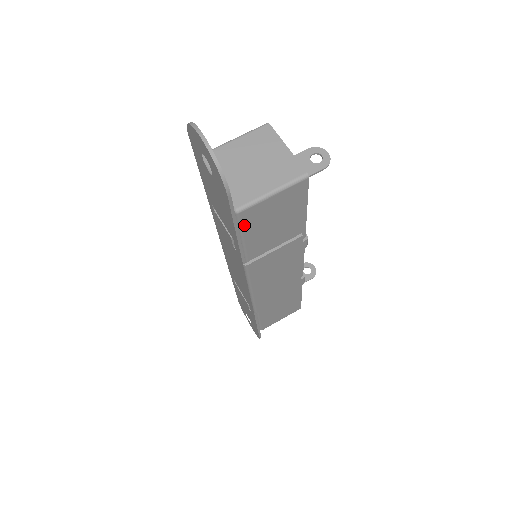
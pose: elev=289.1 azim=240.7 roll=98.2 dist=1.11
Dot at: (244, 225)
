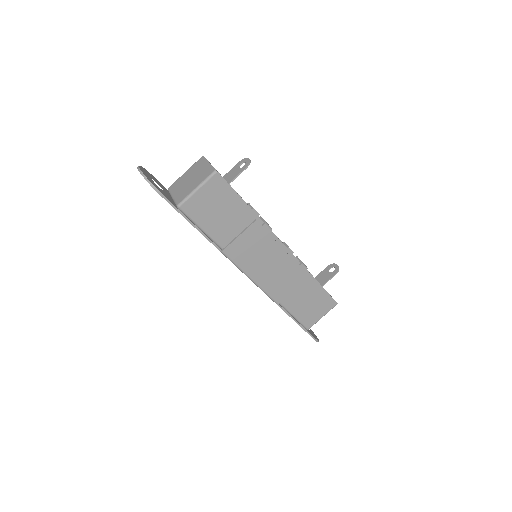
Dot at: (192, 216)
